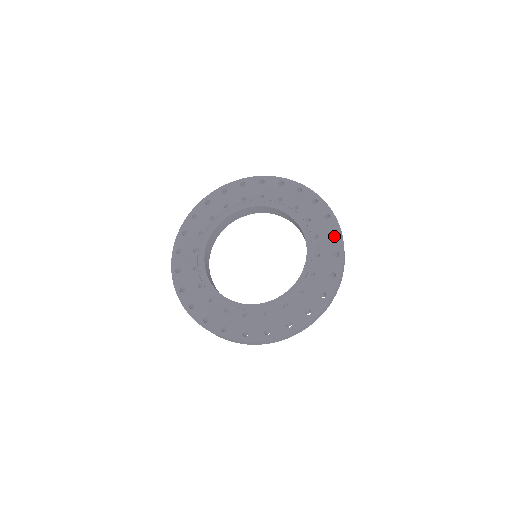
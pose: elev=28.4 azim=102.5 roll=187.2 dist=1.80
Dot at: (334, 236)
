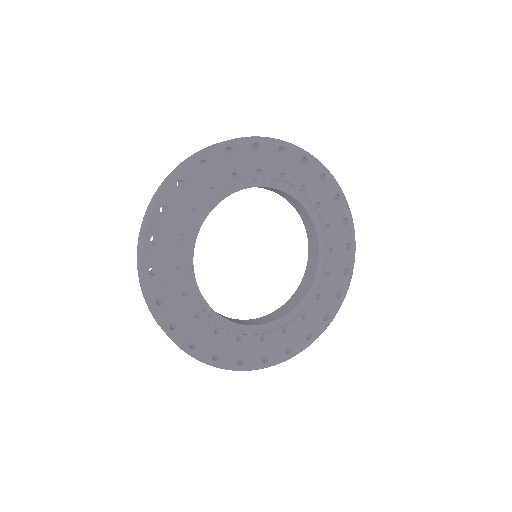
Dot at: occluded
